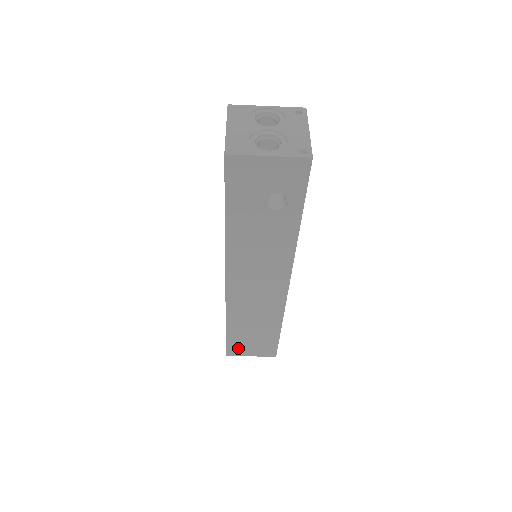
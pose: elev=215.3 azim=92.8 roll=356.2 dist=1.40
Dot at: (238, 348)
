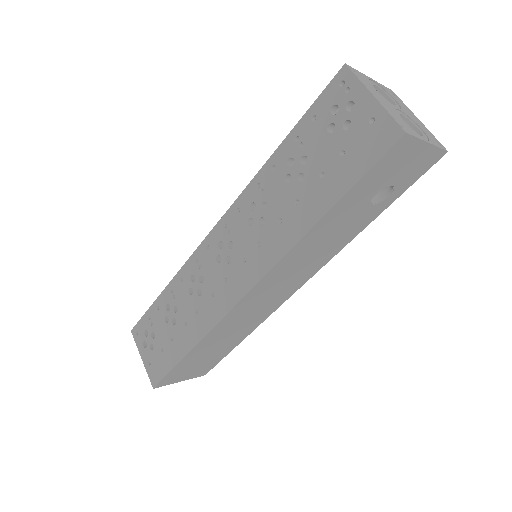
Dot at: (176, 375)
